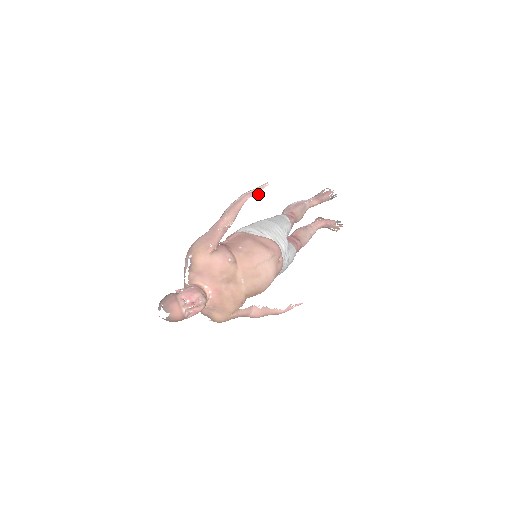
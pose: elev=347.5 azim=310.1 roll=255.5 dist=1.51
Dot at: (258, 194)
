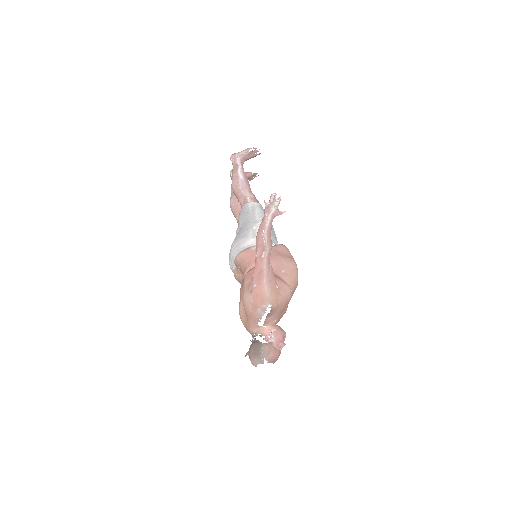
Dot at: (281, 213)
